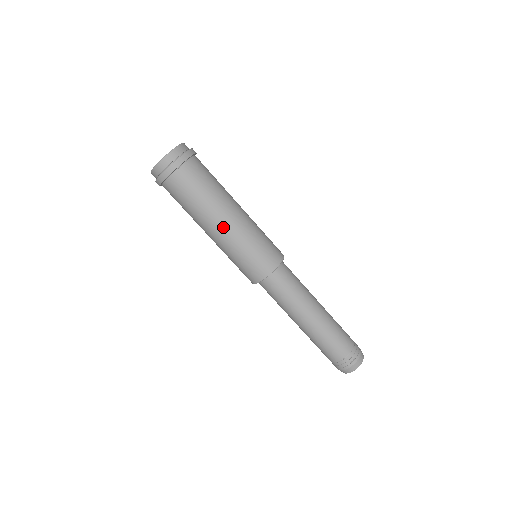
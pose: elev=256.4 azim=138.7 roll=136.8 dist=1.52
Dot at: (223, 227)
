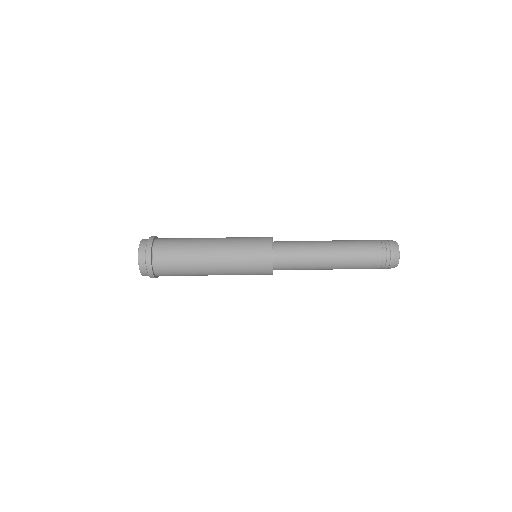
Dot at: (214, 265)
